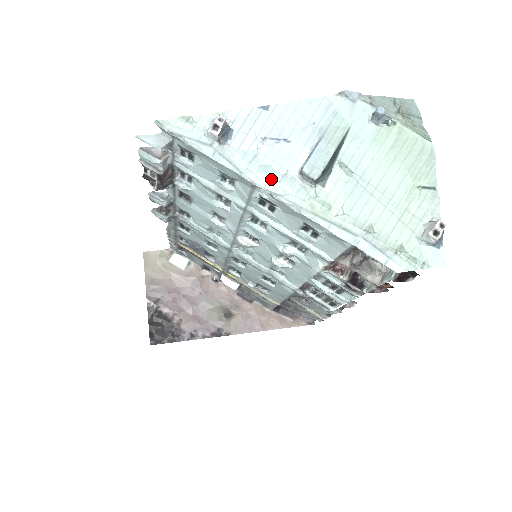
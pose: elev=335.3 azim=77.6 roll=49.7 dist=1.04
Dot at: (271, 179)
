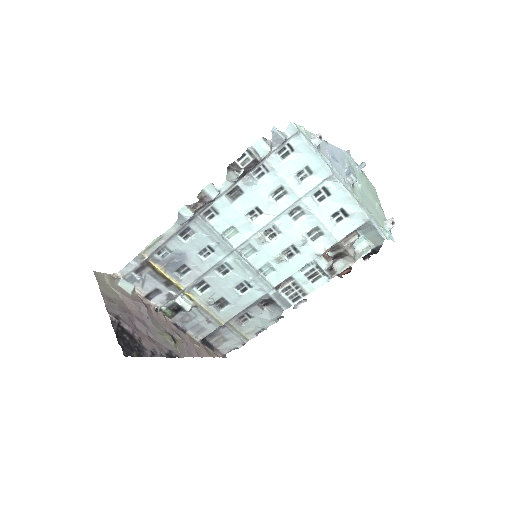
Dot at: (338, 175)
